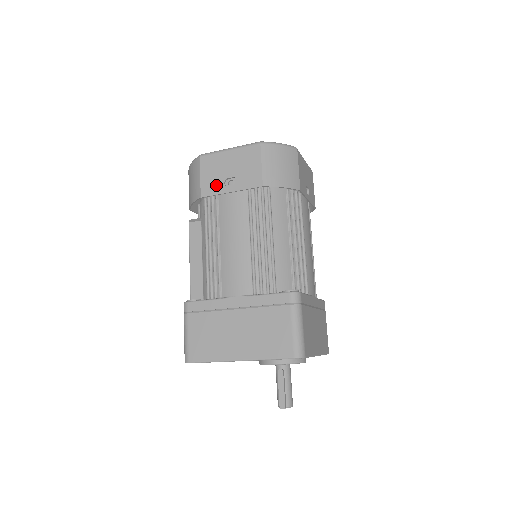
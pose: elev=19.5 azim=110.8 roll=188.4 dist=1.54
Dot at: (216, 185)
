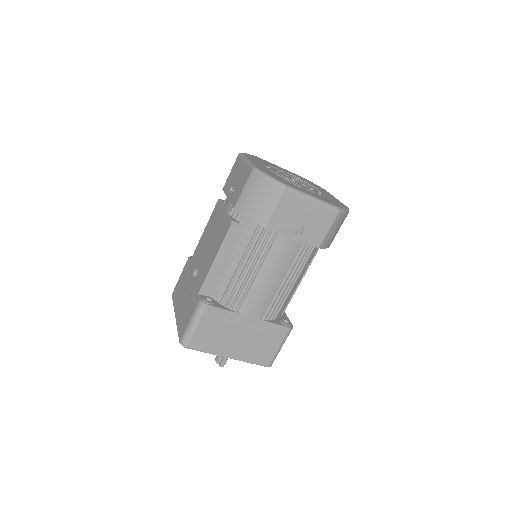
Dot at: (285, 225)
